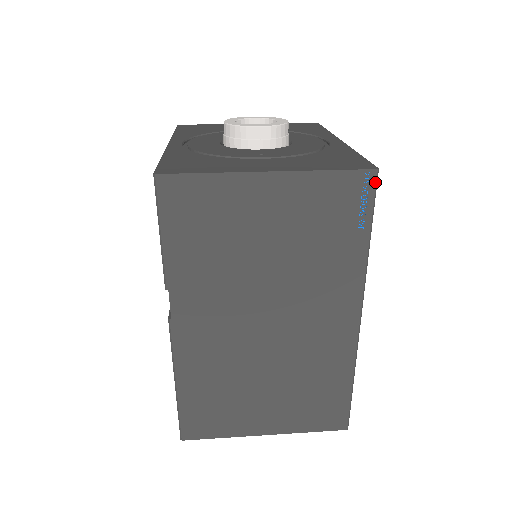
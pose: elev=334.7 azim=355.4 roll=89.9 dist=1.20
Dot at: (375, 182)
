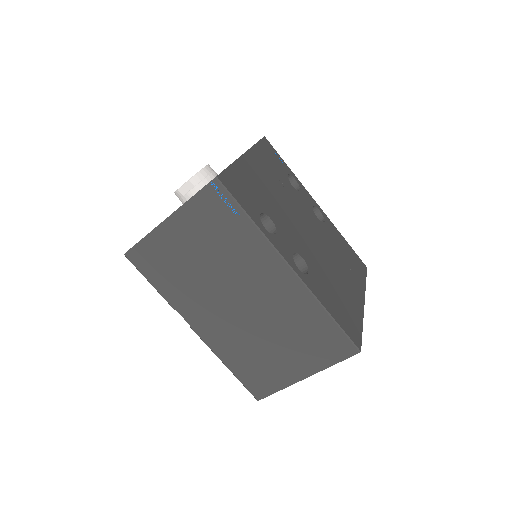
Dot at: (221, 185)
